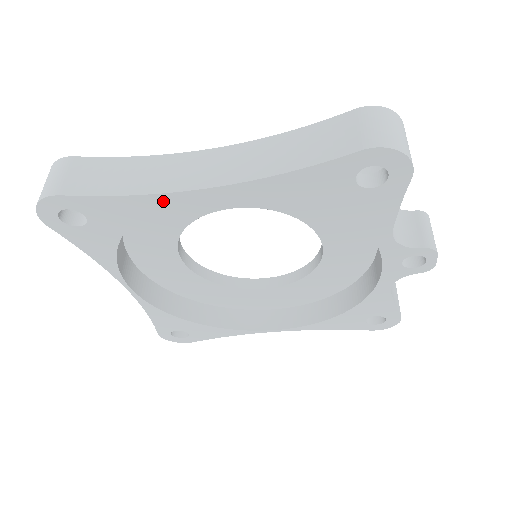
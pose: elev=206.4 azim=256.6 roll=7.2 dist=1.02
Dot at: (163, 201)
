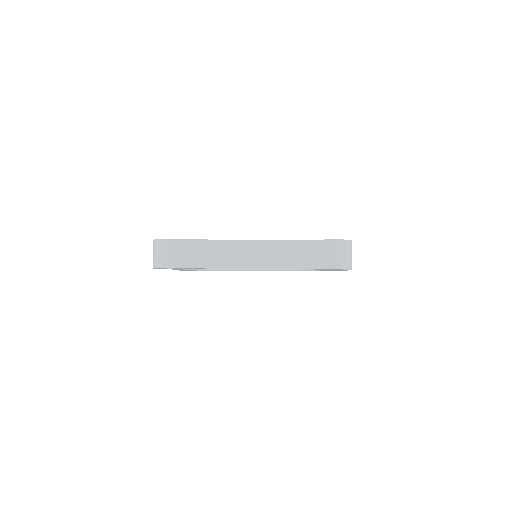
Dot at: occluded
